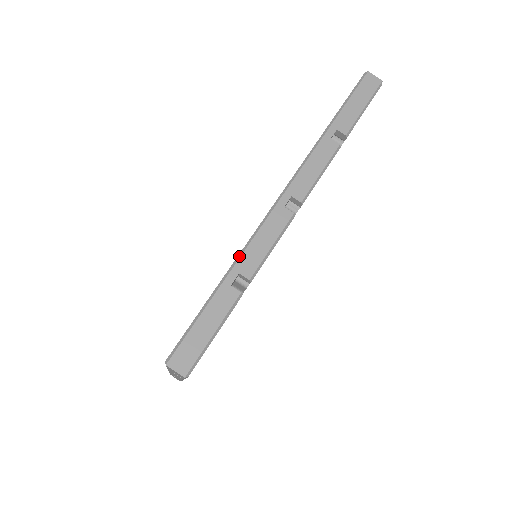
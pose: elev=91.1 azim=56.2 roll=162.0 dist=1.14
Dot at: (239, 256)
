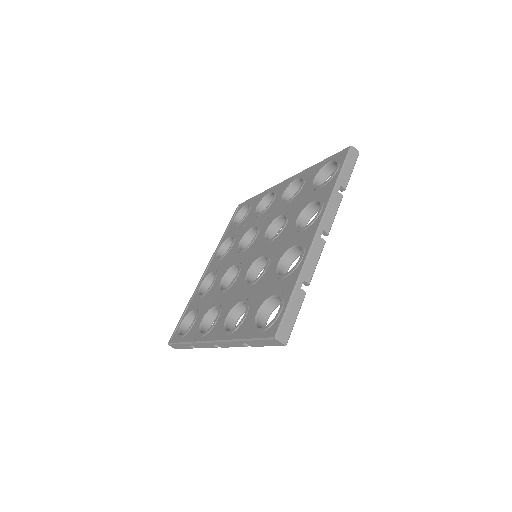
Dot at: (302, 269)
